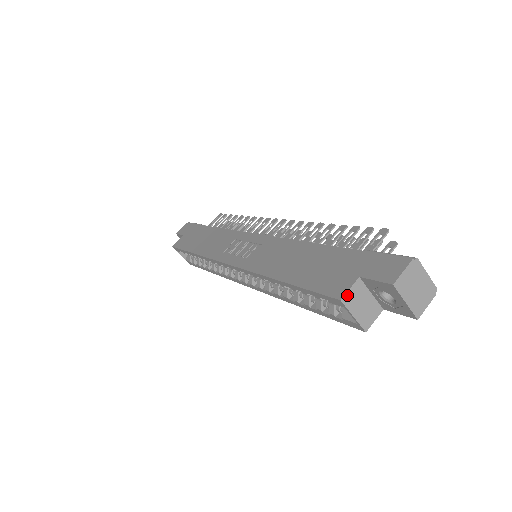
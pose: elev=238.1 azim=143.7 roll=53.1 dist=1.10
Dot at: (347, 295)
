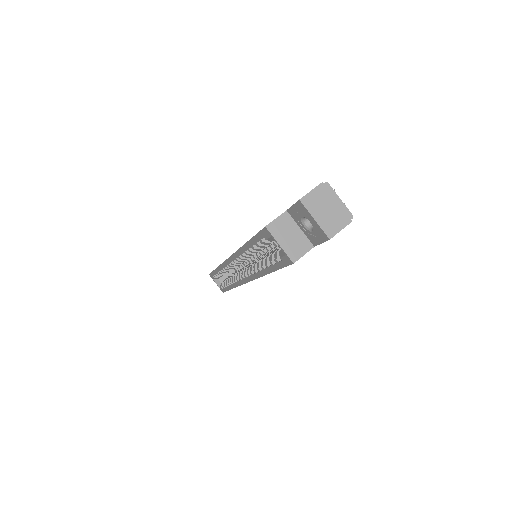
Dot at: (273, 223)
